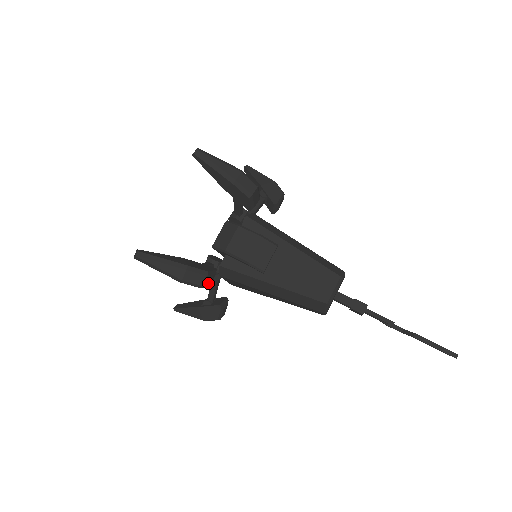
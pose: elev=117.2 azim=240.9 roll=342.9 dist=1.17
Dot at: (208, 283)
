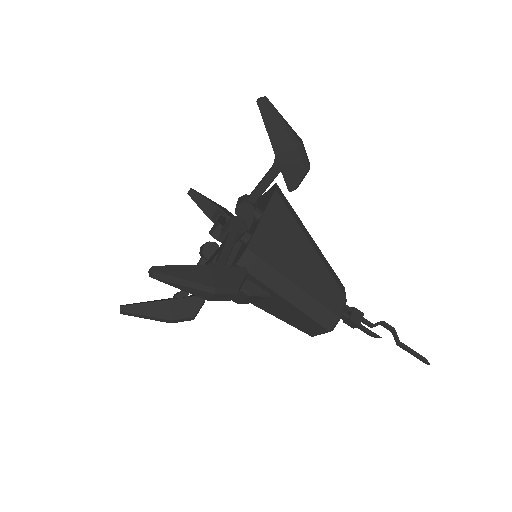
Dot at: occluded
